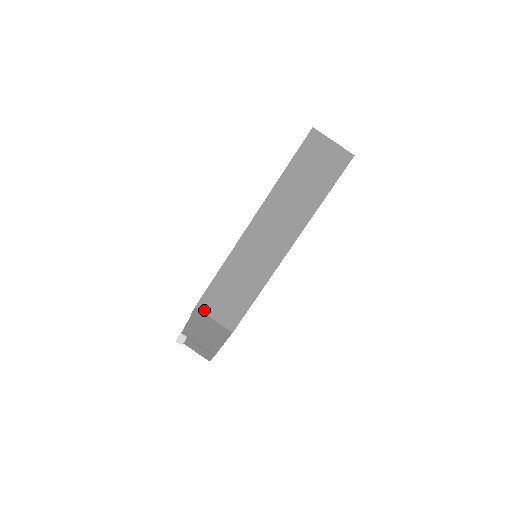
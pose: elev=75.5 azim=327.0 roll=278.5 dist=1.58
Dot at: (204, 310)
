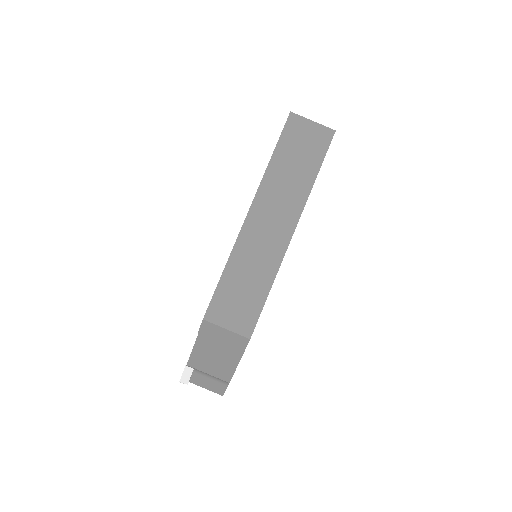
Dot at: (214, 320)
